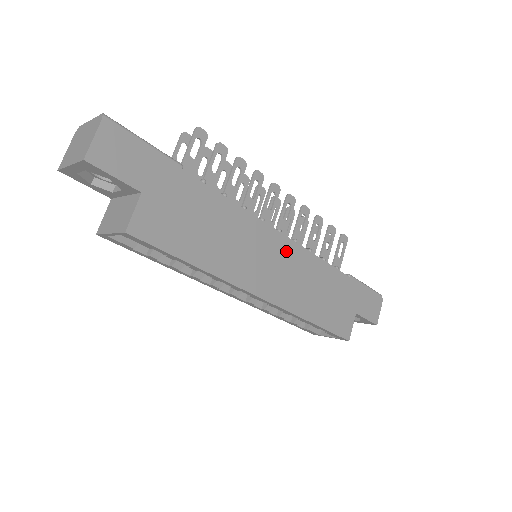
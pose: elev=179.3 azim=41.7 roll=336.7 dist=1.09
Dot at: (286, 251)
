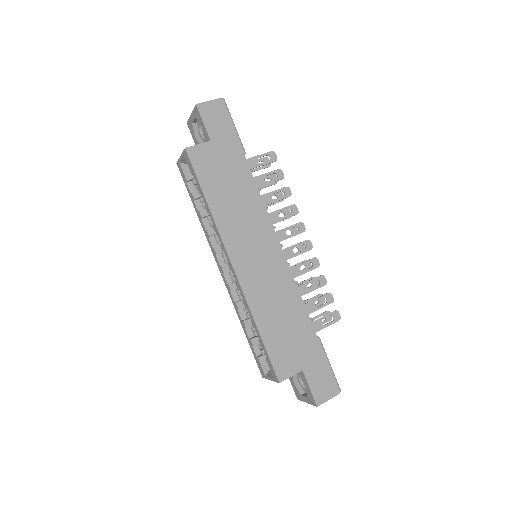
Dot at: (275, 260)
